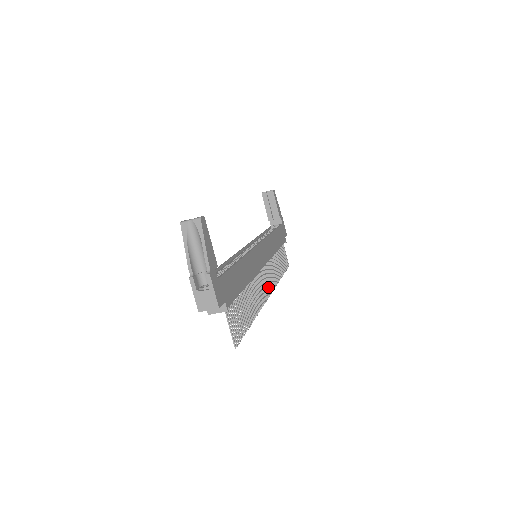
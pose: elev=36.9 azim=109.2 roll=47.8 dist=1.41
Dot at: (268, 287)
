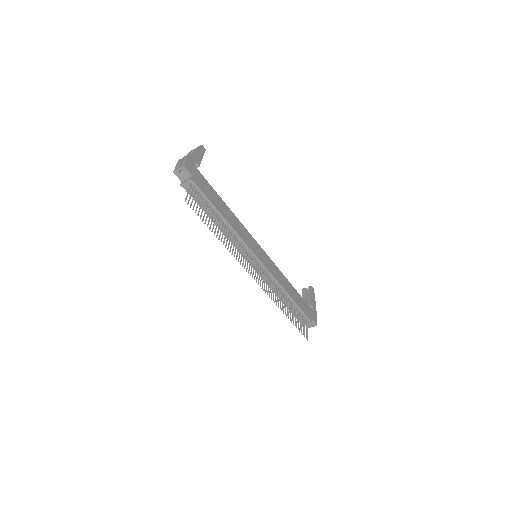
Dot at: (257, 277)
